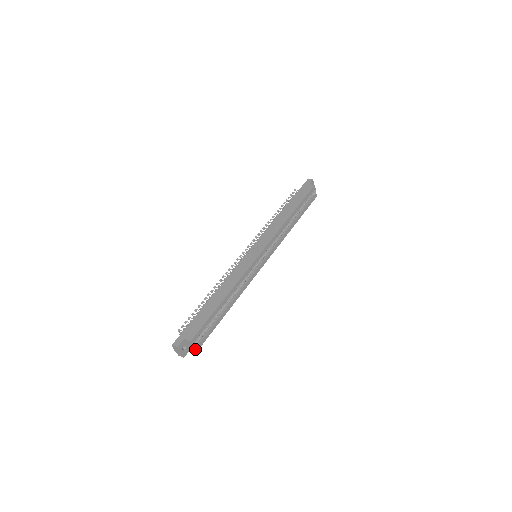
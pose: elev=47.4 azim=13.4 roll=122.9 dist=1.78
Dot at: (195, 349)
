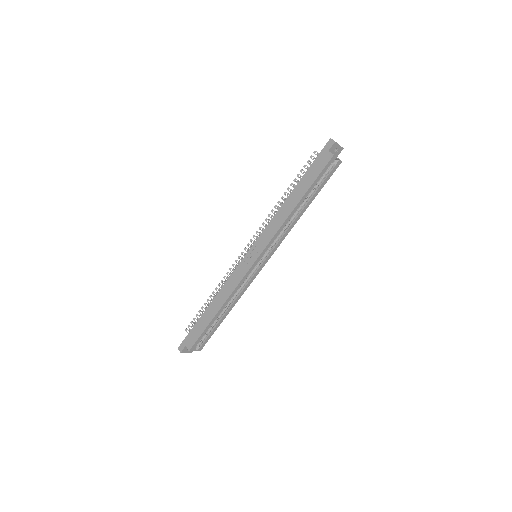
Dot at: occluded
